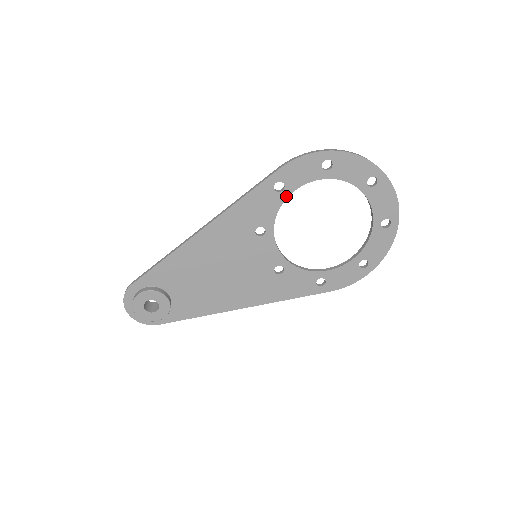
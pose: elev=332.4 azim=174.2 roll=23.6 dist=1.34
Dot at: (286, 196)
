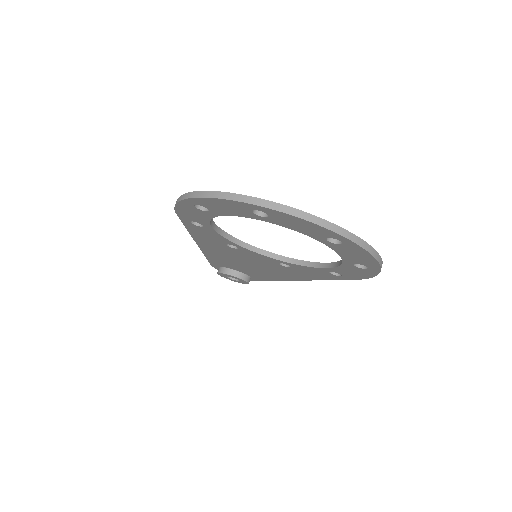
Dot at: (211, 228)
